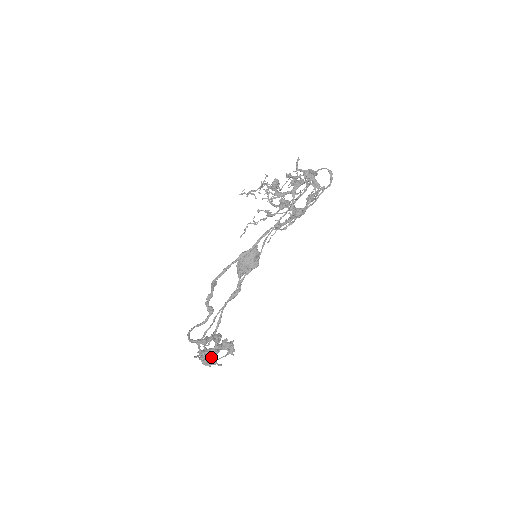
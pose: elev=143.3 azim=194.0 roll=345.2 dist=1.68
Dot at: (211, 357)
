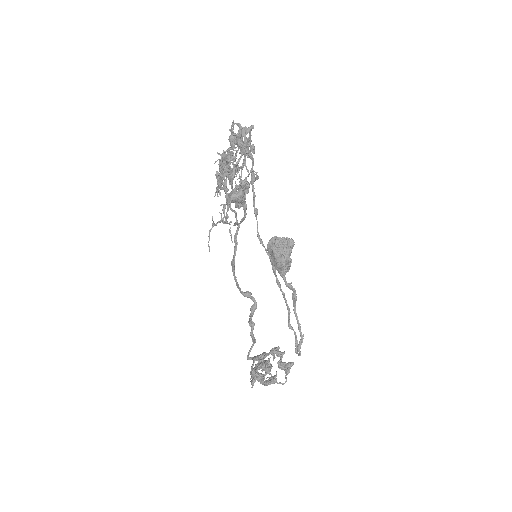
Dot at: occluded
